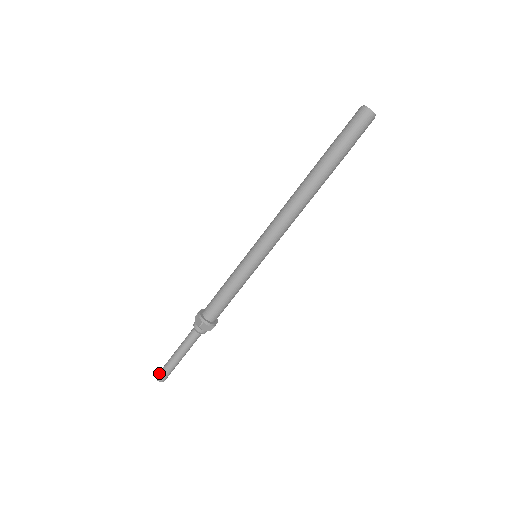
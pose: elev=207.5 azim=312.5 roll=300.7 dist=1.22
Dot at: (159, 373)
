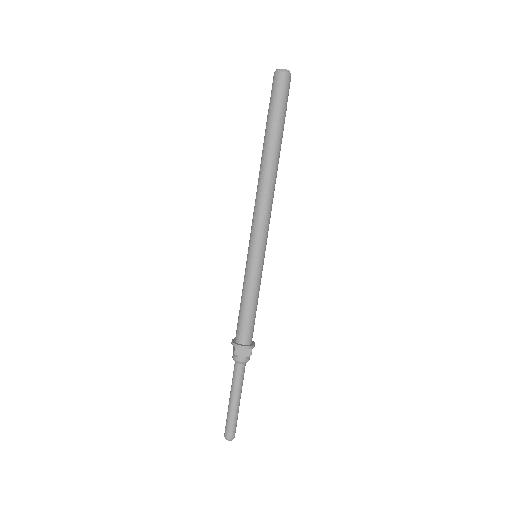
Dot at: occluded
